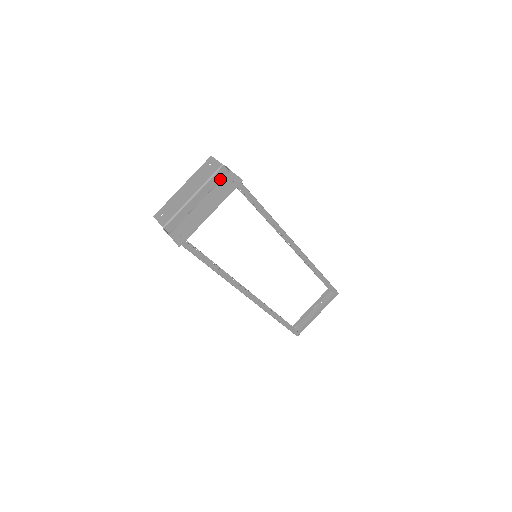
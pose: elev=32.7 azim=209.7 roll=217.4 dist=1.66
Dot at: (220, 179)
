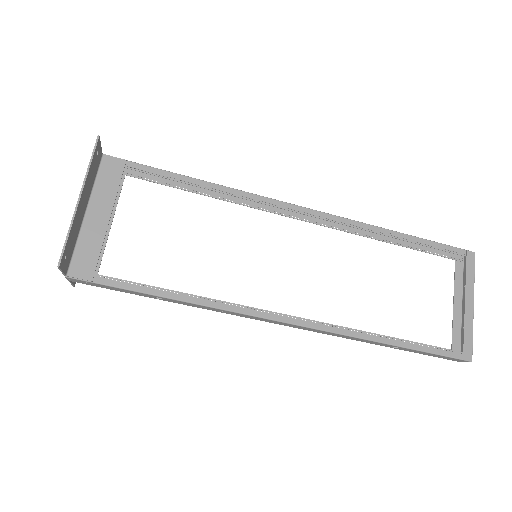
Dot at: occluded
